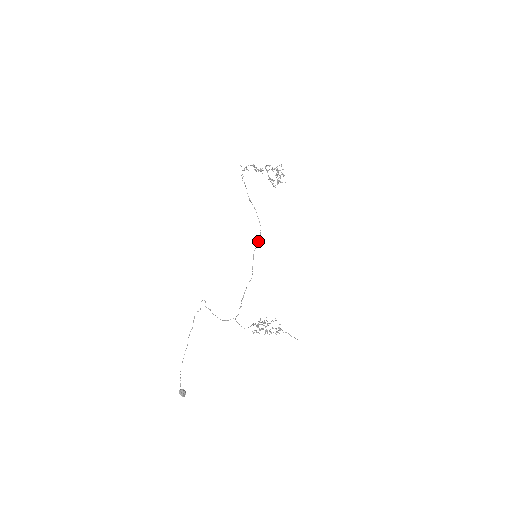
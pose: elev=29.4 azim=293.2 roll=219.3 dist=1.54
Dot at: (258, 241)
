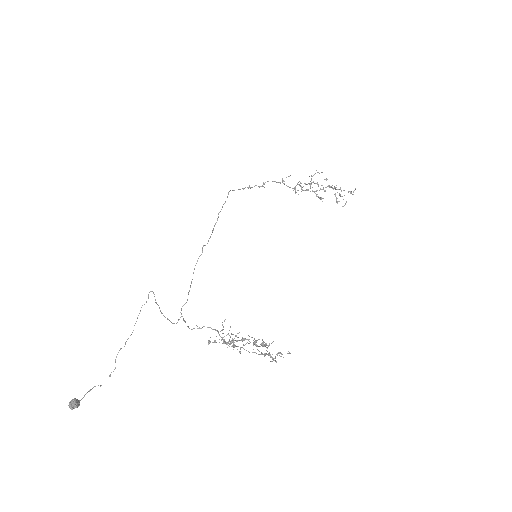
Dot at: occluded
